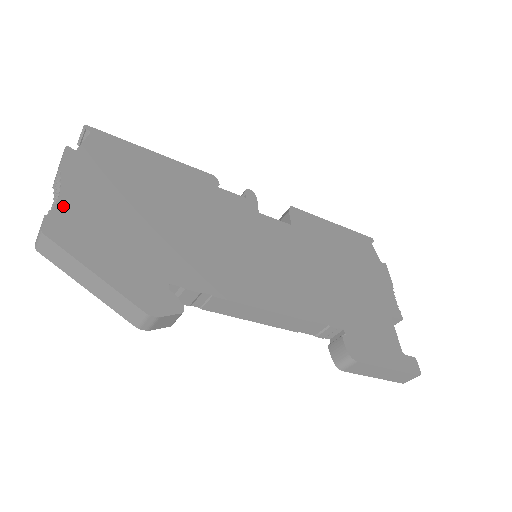
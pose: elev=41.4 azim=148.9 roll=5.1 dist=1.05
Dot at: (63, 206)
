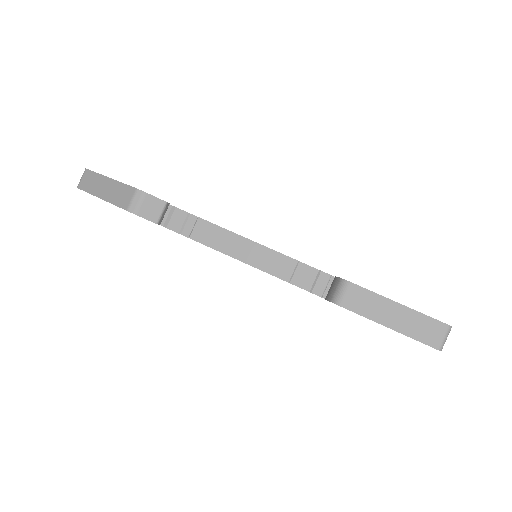
Dot at: occluded
